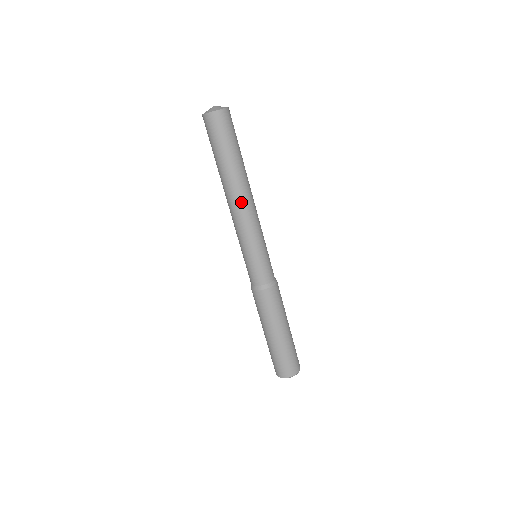
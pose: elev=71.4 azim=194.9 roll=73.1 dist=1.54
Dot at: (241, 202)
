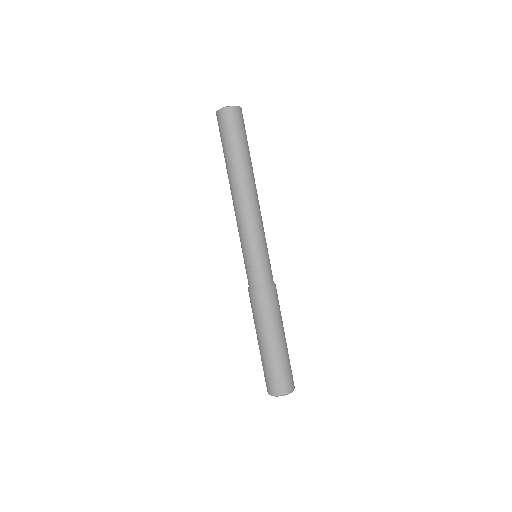
Dot at: (236, 198)
